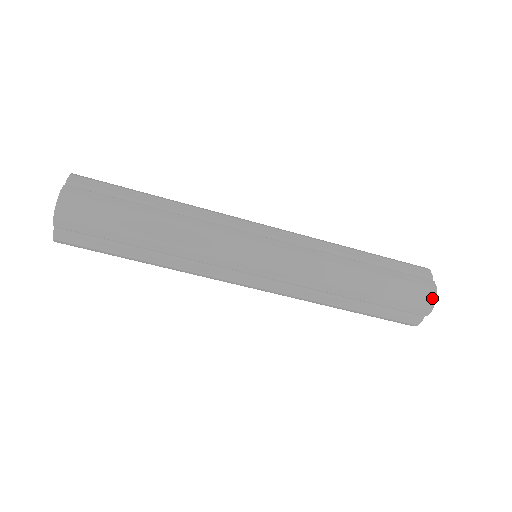
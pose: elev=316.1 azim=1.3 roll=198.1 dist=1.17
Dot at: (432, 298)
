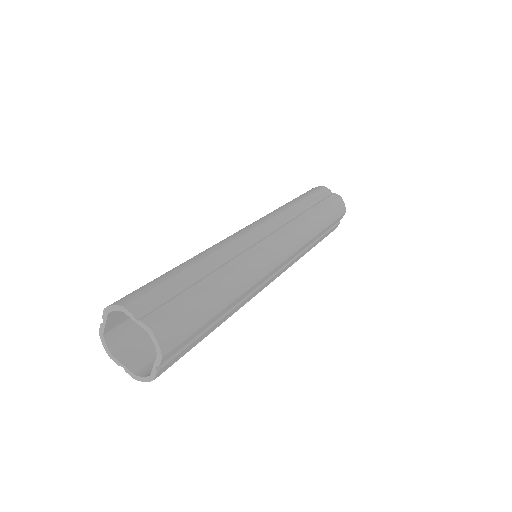
Dot at: (343, 205)
